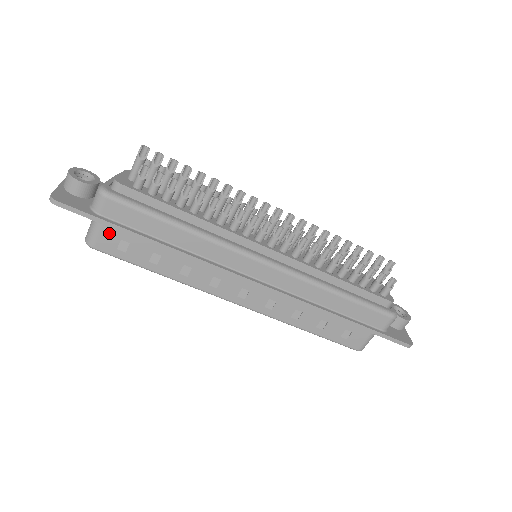
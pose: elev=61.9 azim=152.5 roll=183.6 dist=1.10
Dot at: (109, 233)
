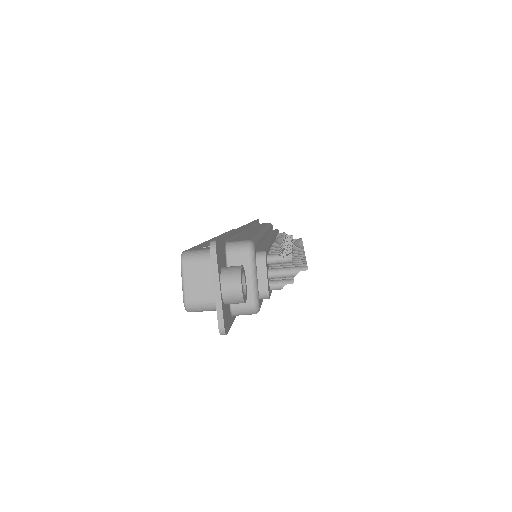
Dot at: occluded
